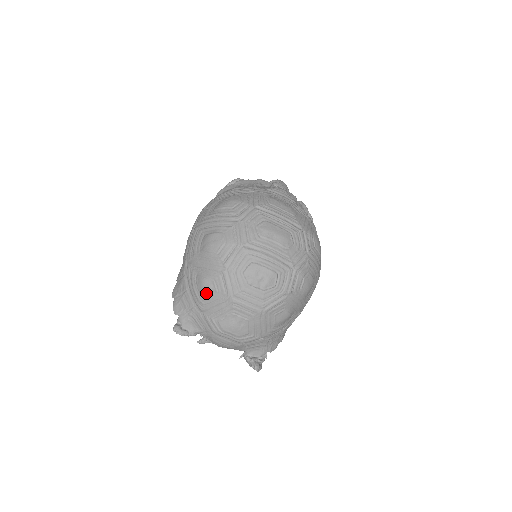
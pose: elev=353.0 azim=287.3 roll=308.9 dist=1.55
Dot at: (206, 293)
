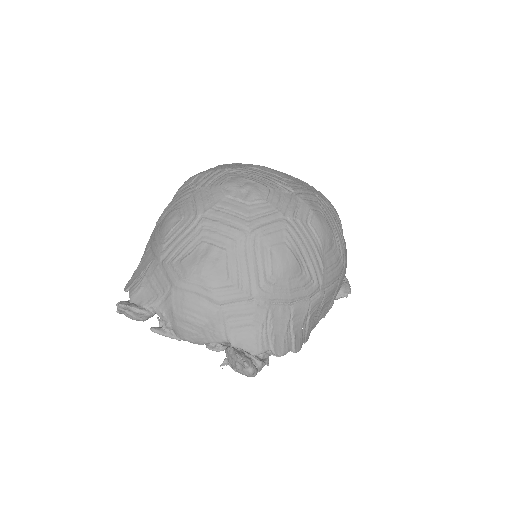
Dot at: (168, 227)
